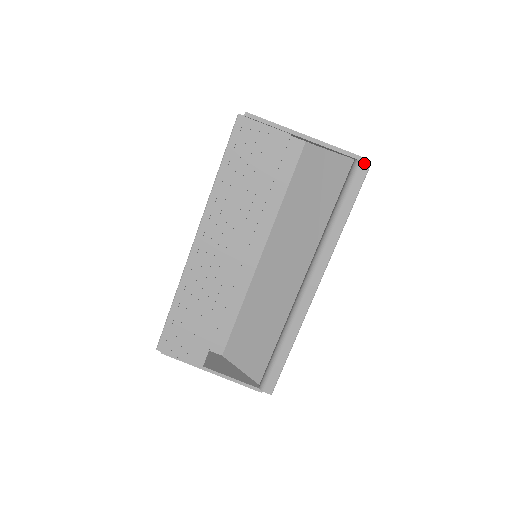
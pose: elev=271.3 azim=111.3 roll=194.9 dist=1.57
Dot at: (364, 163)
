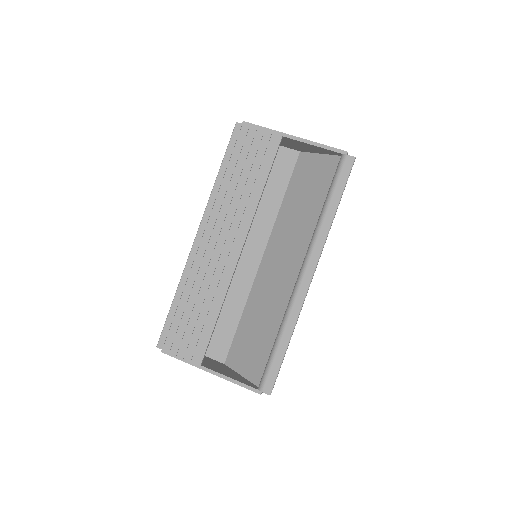
Dot at: (349, 156)
